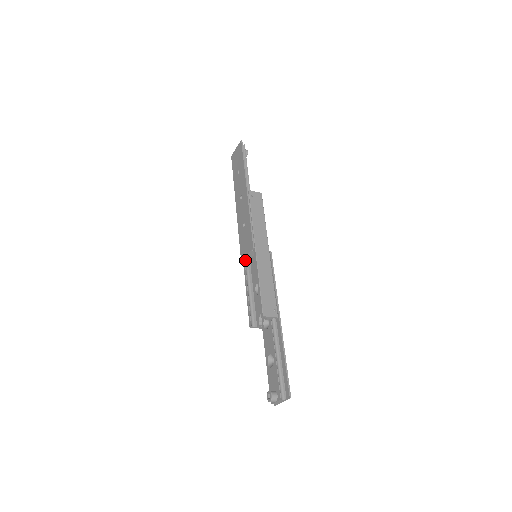
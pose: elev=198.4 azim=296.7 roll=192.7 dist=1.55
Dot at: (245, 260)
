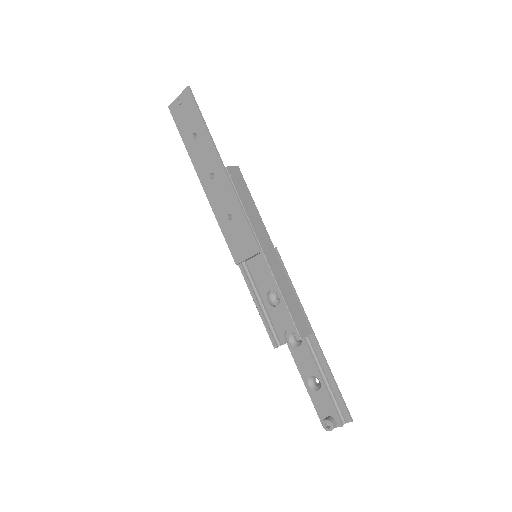
Dot at: (240, 262)
